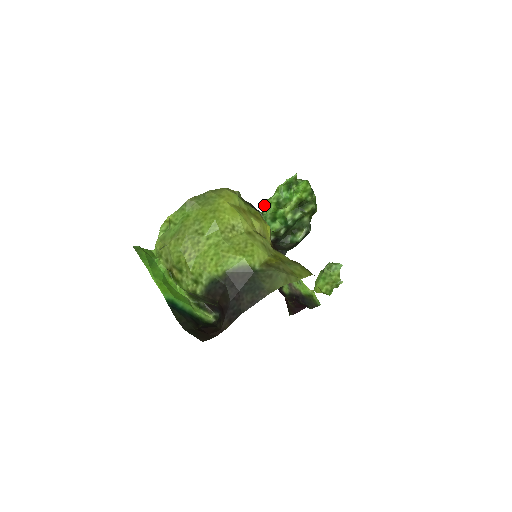
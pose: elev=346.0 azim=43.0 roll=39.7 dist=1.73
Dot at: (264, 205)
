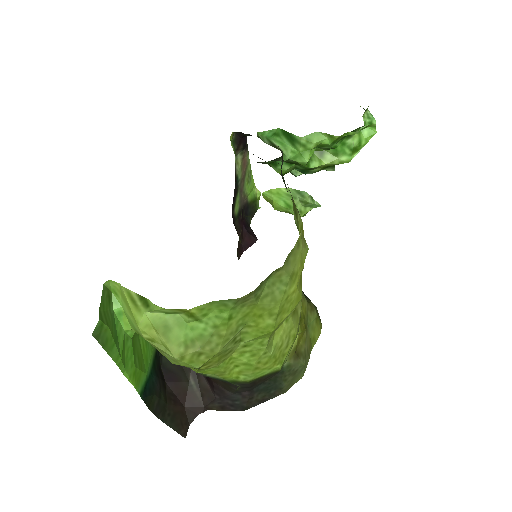
Dot at: (292, 135)
